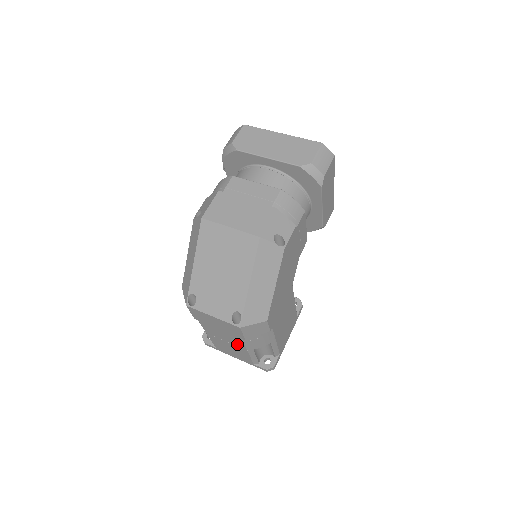
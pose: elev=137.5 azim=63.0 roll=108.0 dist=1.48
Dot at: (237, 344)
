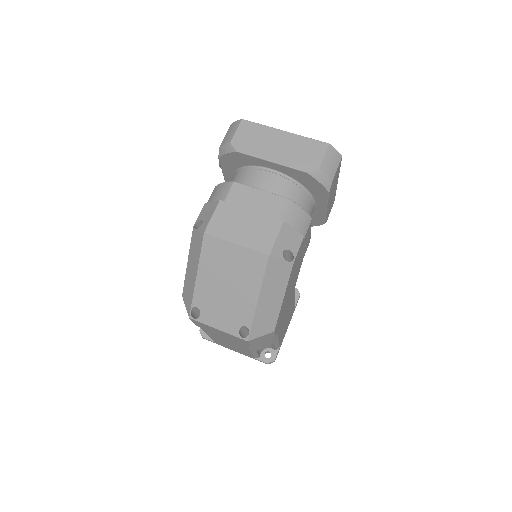
Dot at: (240, 346)
